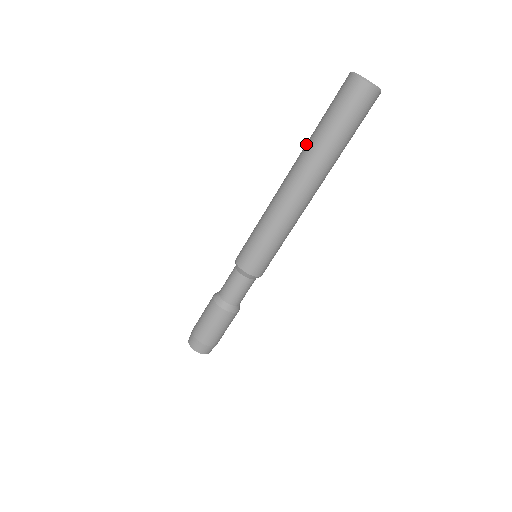
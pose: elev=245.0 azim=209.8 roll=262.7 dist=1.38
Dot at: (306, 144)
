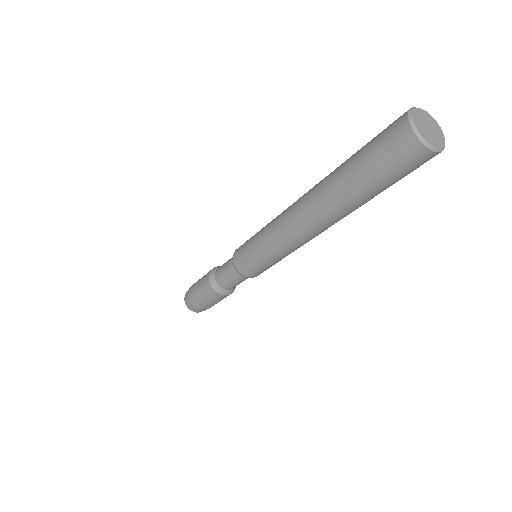
Dot at: (337, 200)
